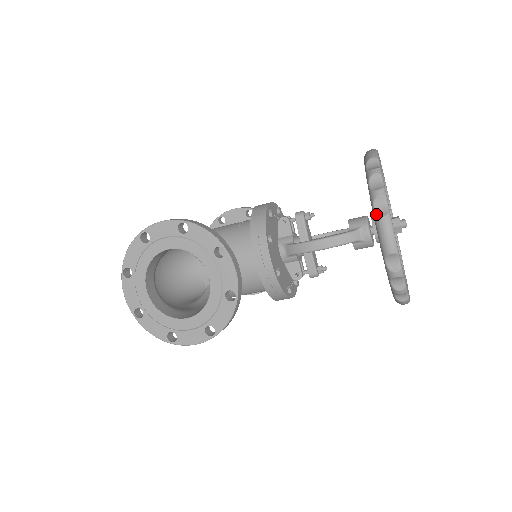
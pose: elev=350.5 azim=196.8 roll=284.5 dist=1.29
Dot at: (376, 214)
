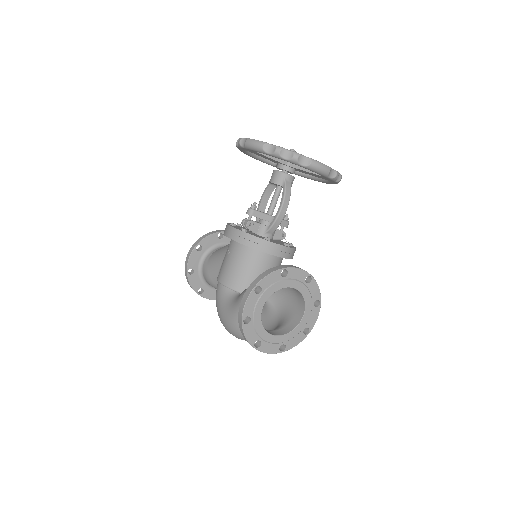
Dot at: (306, 166)
